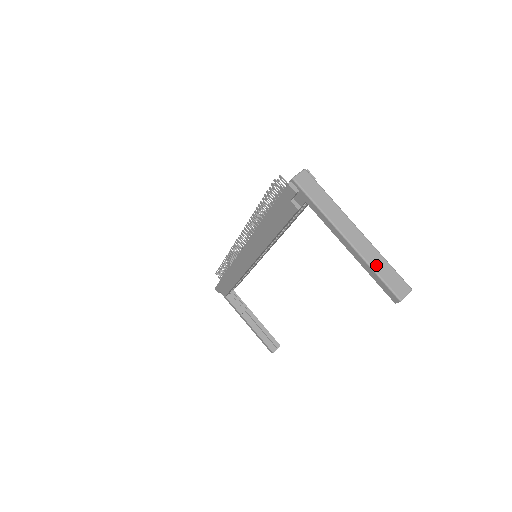
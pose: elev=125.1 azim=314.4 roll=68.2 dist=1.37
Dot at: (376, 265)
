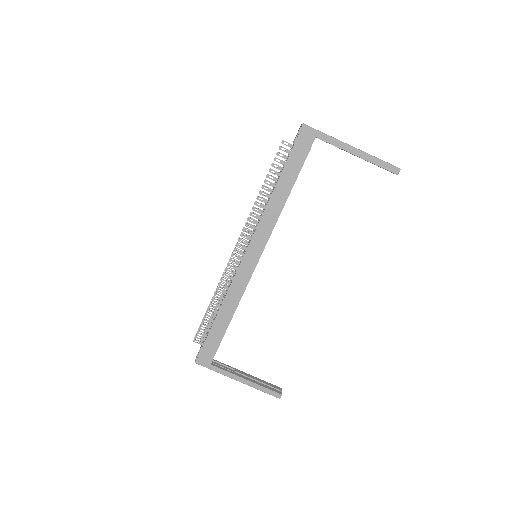
Dot at: (375, 157)
